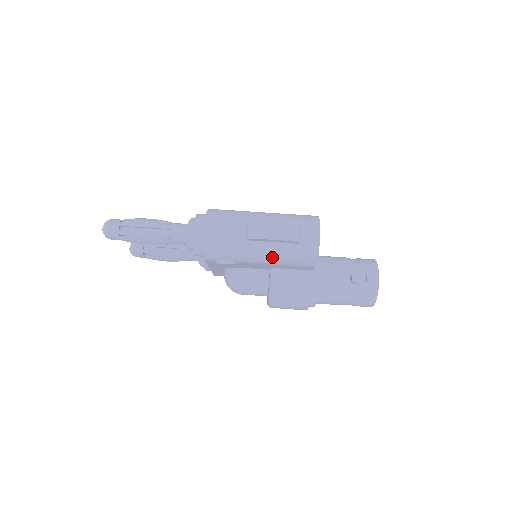
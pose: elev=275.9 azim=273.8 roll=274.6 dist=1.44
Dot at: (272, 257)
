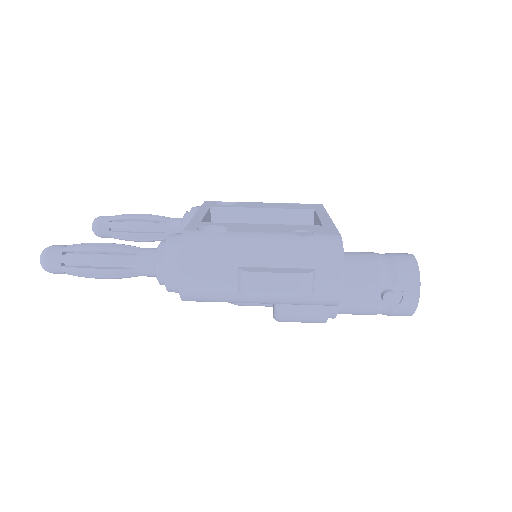
Dot at: (276, 303)
